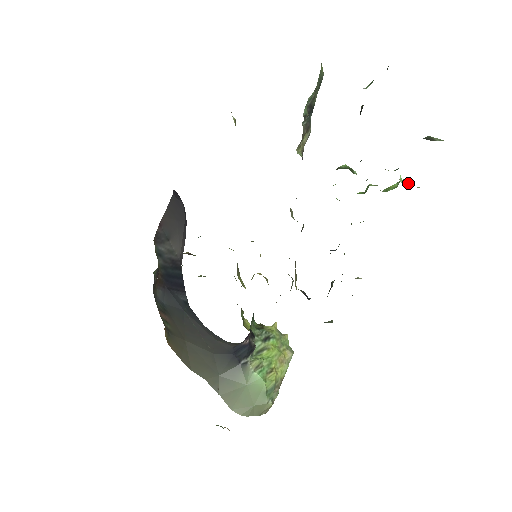
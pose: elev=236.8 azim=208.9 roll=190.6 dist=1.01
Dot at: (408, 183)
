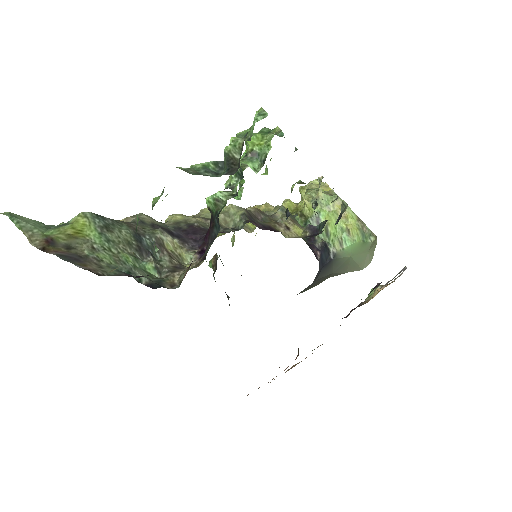
Dot at: (254, 141)
